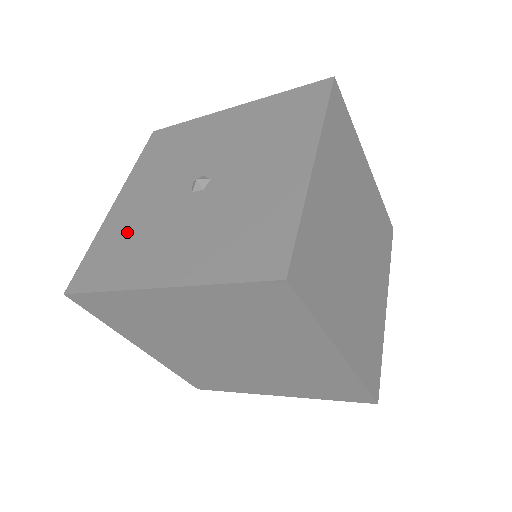
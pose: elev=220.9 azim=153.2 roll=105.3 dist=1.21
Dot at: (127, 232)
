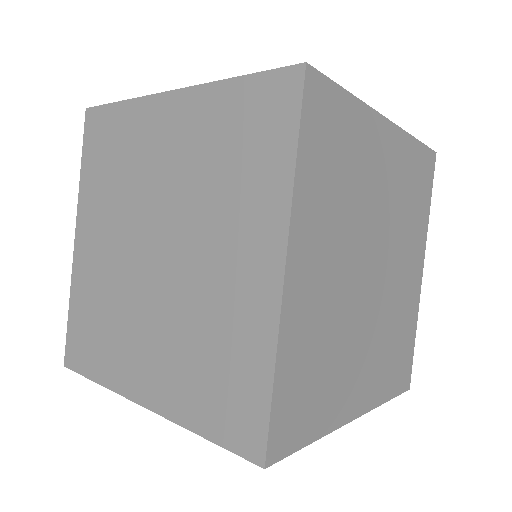
Dot at: occluded
